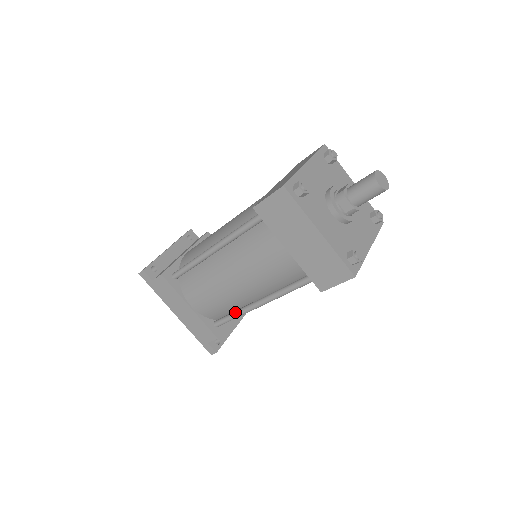
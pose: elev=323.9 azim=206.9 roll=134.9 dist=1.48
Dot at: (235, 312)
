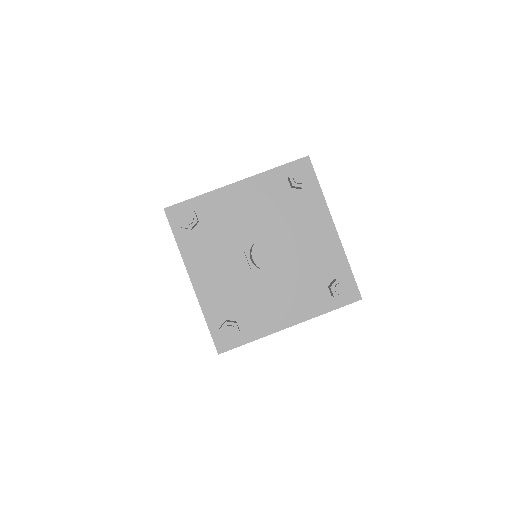
Dot at: occluded
